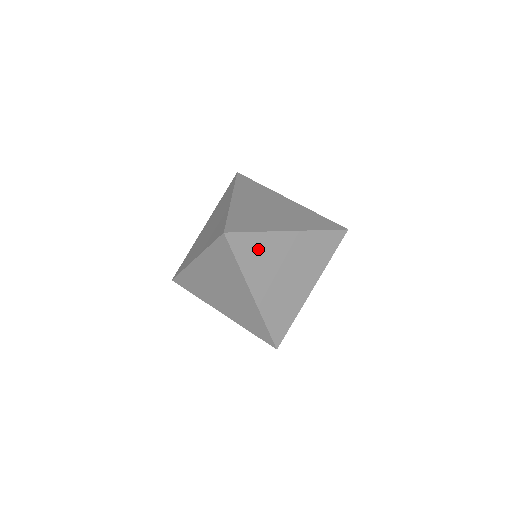
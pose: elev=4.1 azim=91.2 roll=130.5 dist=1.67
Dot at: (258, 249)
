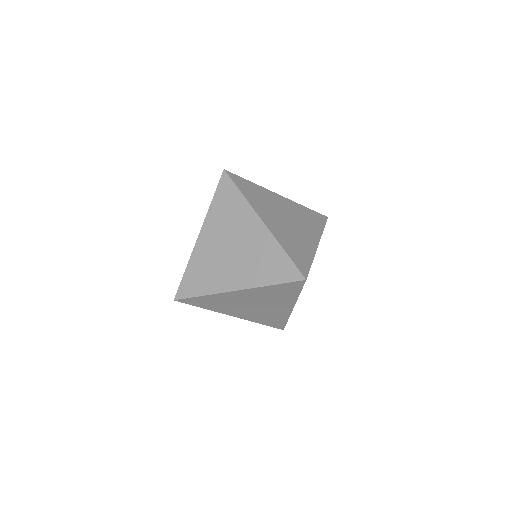
Dot at: (213, 301)
